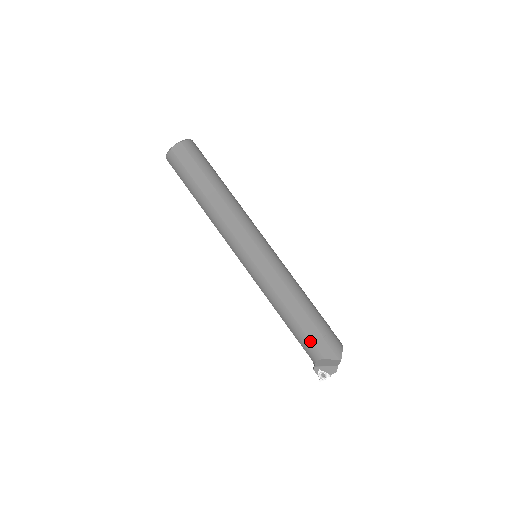
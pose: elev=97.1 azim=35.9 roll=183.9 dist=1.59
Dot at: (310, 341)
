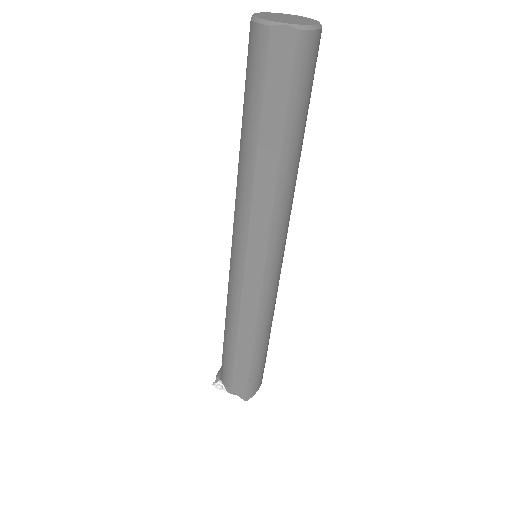
Dot at: (232, 373)
